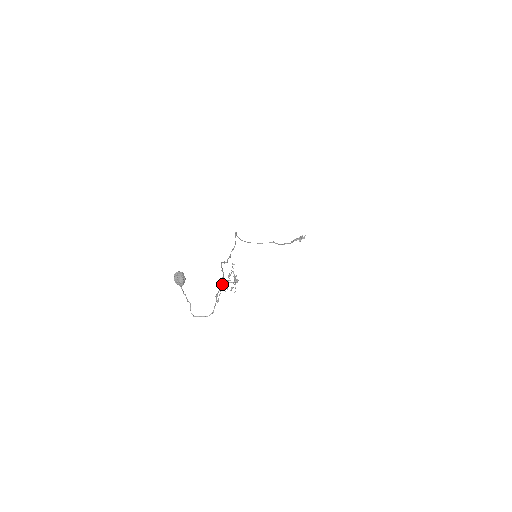
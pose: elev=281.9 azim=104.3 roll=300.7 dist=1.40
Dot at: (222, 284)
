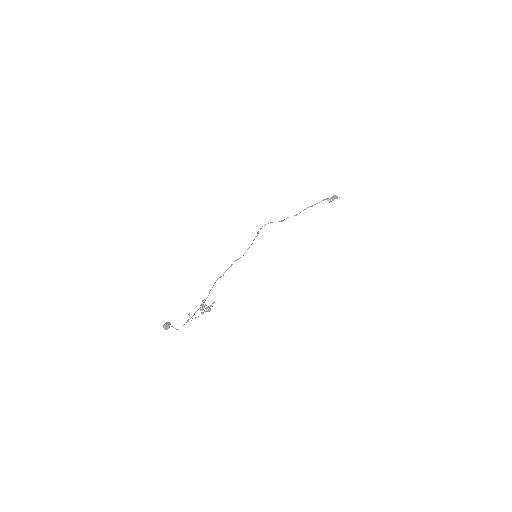
Dot at: (199, 308)
